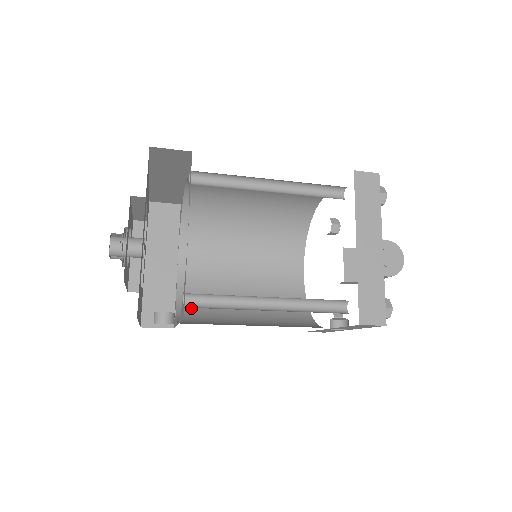
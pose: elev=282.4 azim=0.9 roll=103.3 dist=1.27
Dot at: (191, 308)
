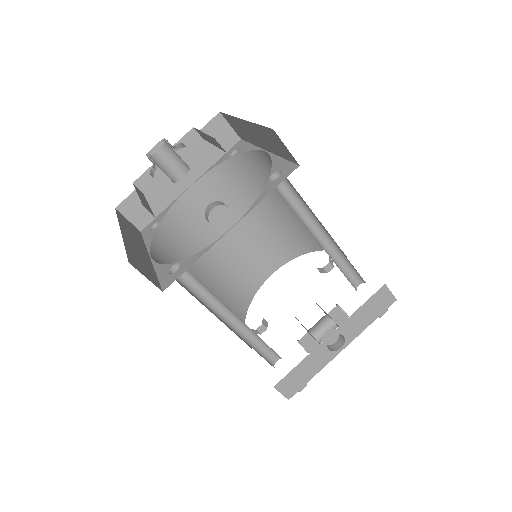
Dot at: occluded
